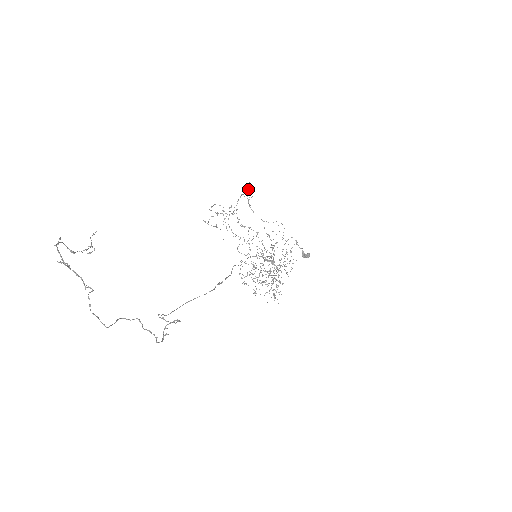
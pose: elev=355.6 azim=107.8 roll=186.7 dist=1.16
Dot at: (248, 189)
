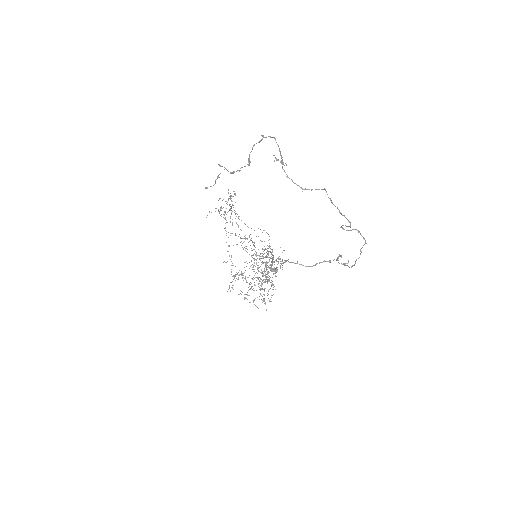
Dot at: (230, 195)
